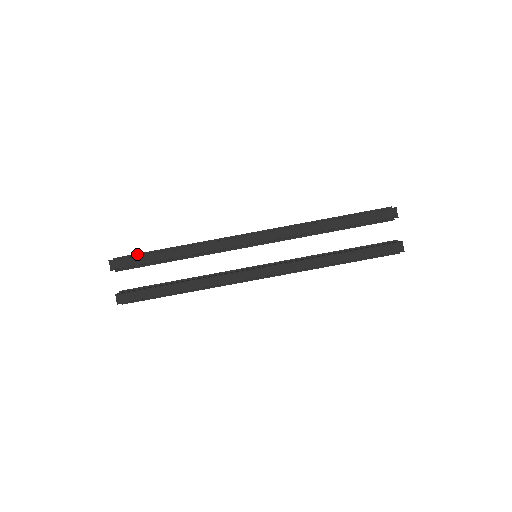
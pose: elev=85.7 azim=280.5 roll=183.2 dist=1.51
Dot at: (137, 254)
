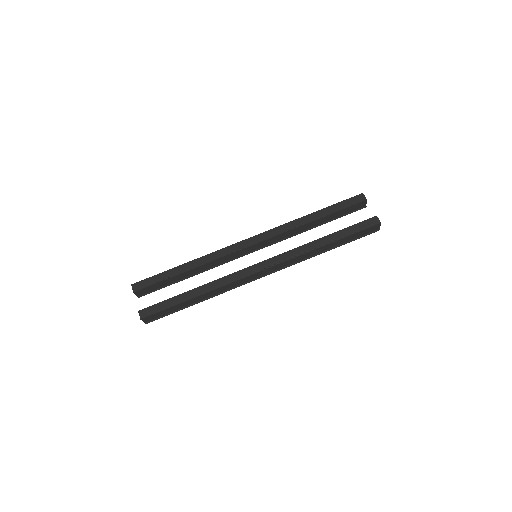
Dot at: occluded
